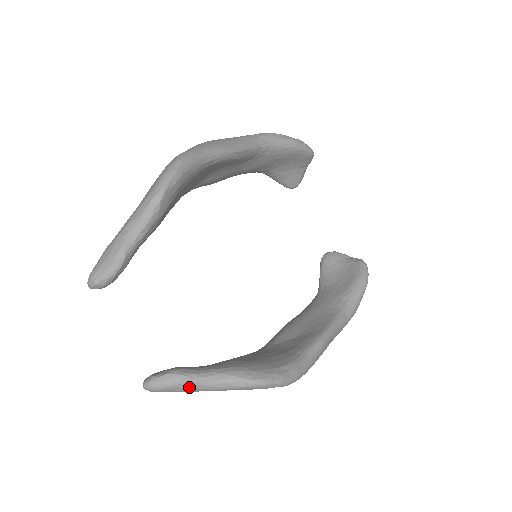
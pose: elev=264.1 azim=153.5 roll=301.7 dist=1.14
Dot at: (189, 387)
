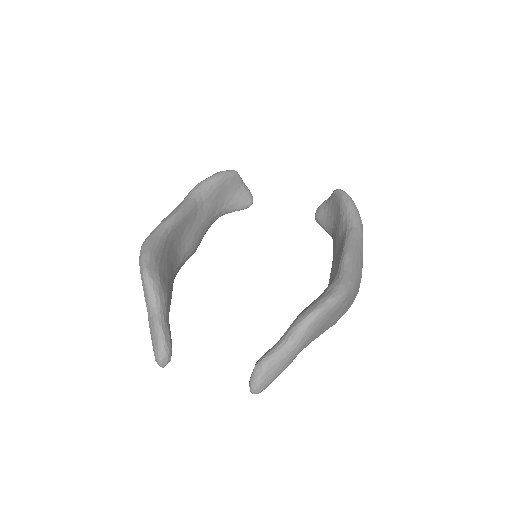
Dot at: (277, 362)
